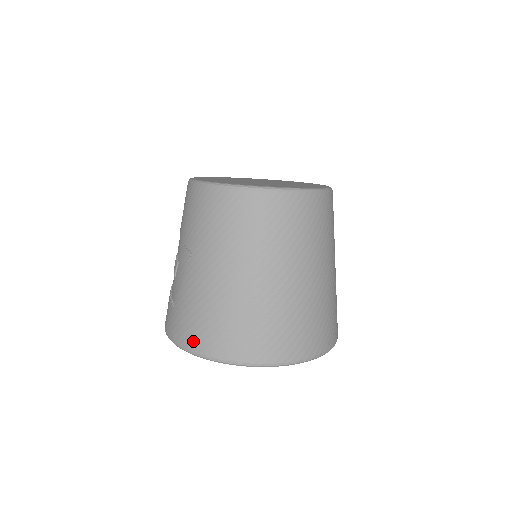
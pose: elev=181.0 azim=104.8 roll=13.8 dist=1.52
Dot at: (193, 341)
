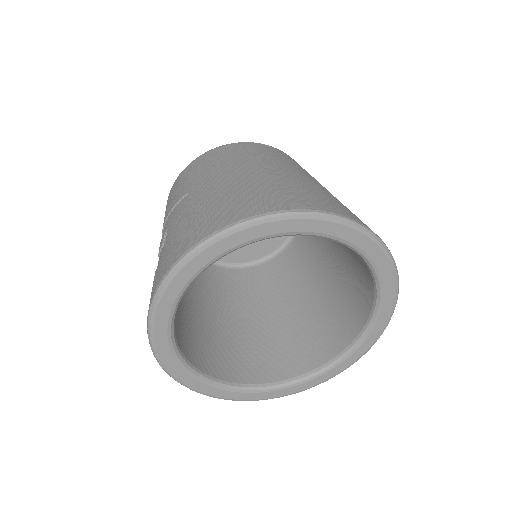
Dot at: (211, 225)
